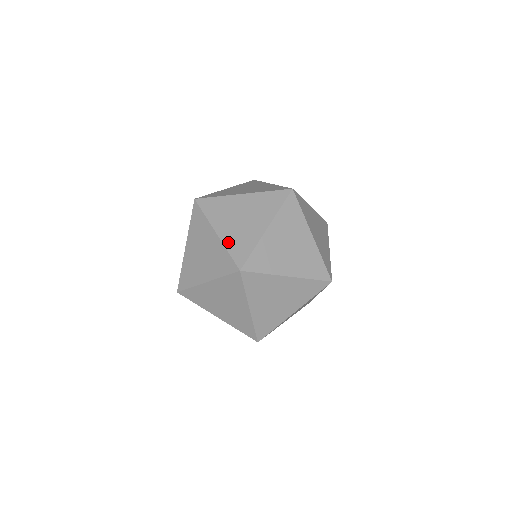
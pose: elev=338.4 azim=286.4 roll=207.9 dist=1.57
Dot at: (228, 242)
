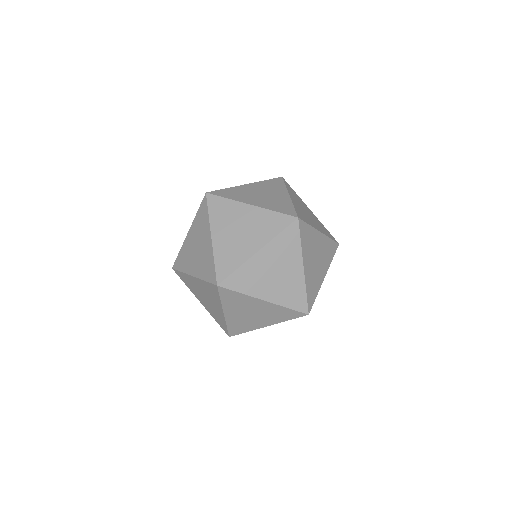
Dot at: (268, 207)
